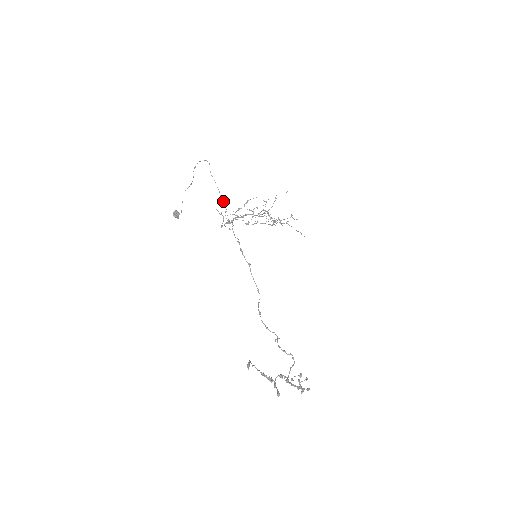
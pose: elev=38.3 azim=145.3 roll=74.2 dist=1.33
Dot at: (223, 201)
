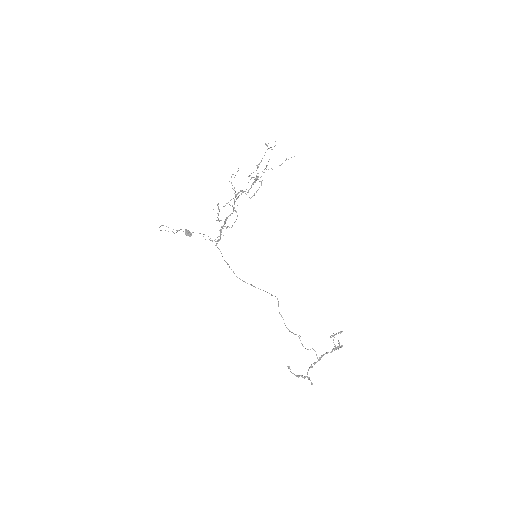
Dot at: occluded
